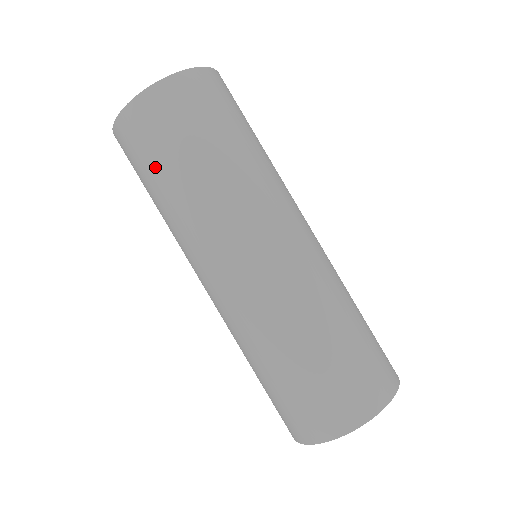
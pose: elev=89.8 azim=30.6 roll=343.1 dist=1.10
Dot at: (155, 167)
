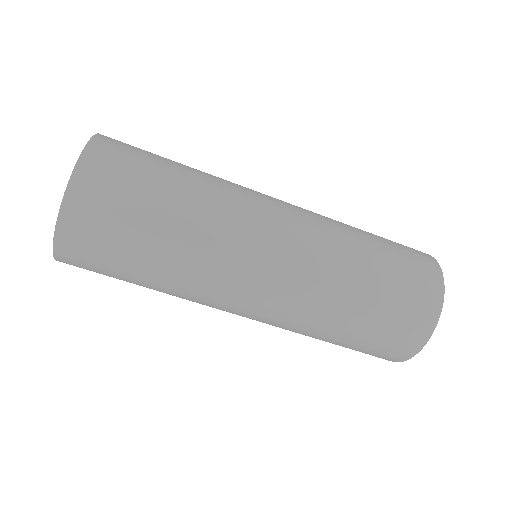
Dot at: occluded
